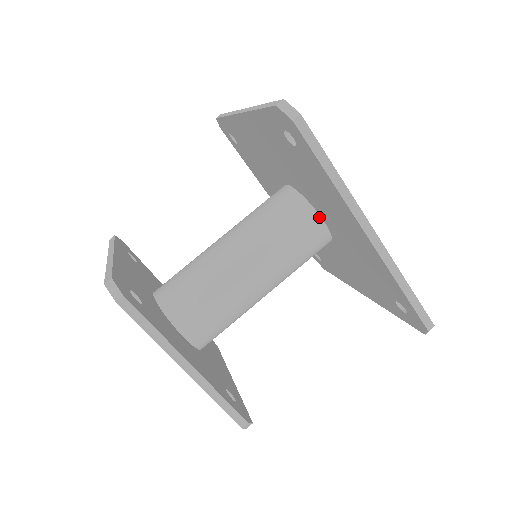
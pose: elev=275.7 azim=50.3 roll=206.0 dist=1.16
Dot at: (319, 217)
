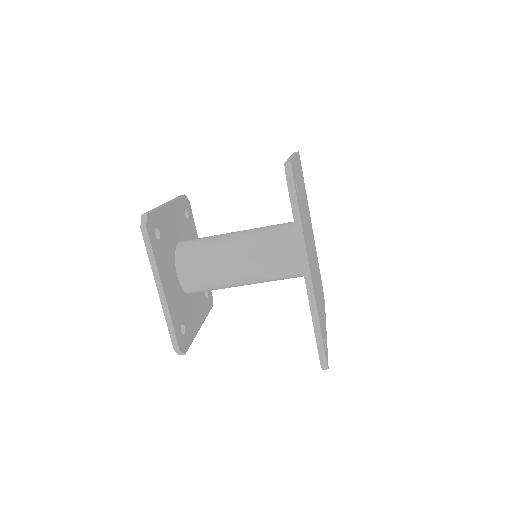
Dot at: occluded
